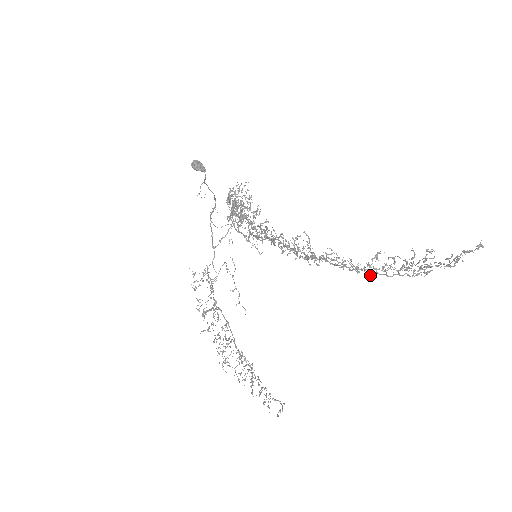
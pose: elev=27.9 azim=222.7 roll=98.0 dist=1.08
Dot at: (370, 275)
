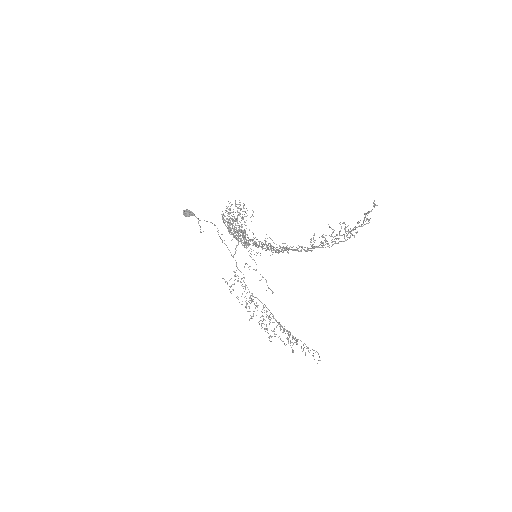
Dot at: occluded
